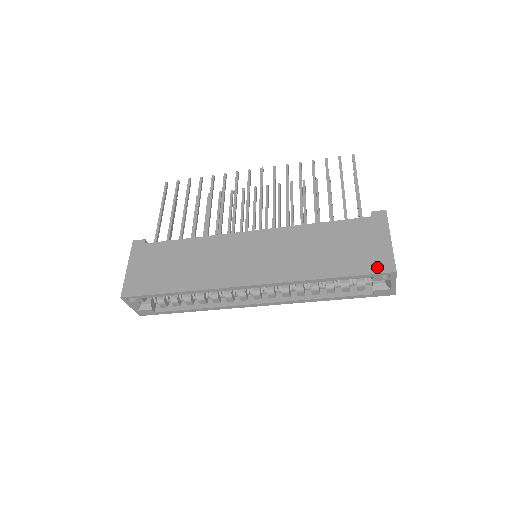
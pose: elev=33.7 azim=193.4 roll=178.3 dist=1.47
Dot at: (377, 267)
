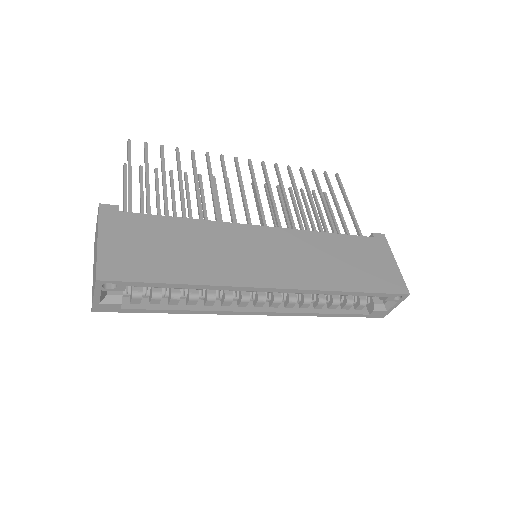
Dot at: (394, 287)
